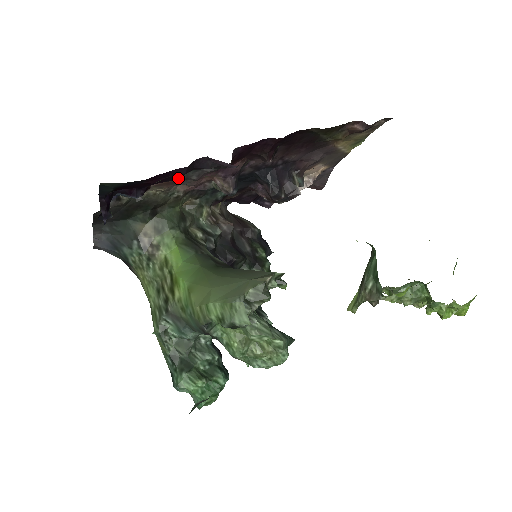
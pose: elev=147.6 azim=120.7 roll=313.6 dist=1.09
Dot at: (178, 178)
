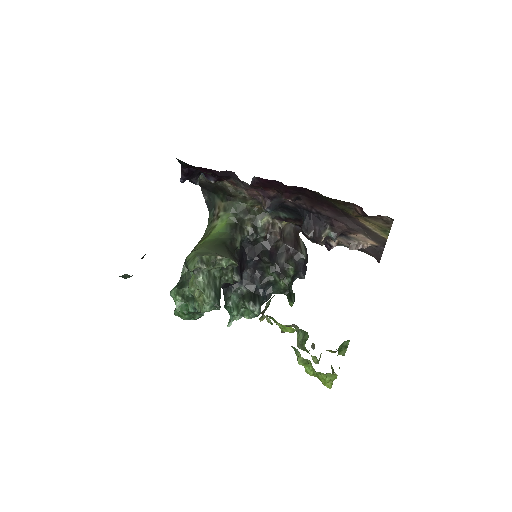
Dot at: (227, 179)
